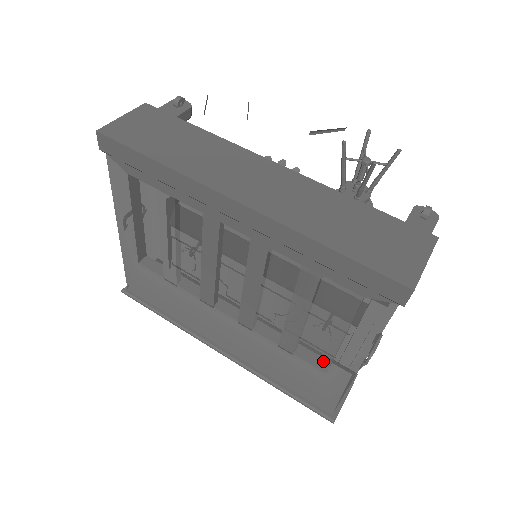
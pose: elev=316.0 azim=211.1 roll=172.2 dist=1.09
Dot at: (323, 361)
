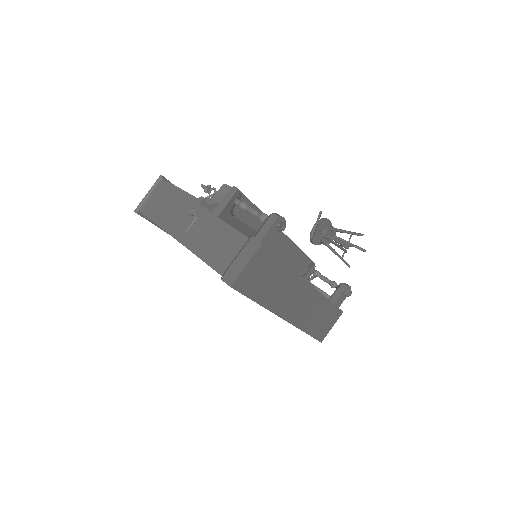
Dot at: occluded
